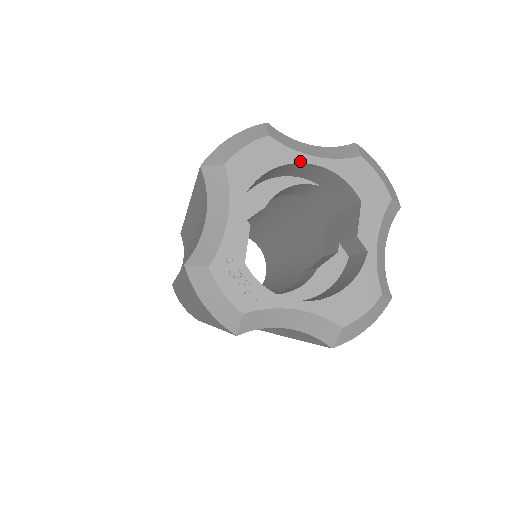
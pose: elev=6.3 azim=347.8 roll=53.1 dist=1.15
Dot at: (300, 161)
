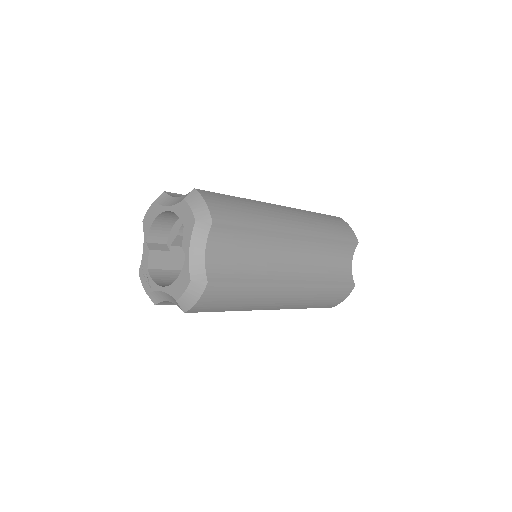
Dot at: (163, 211)
